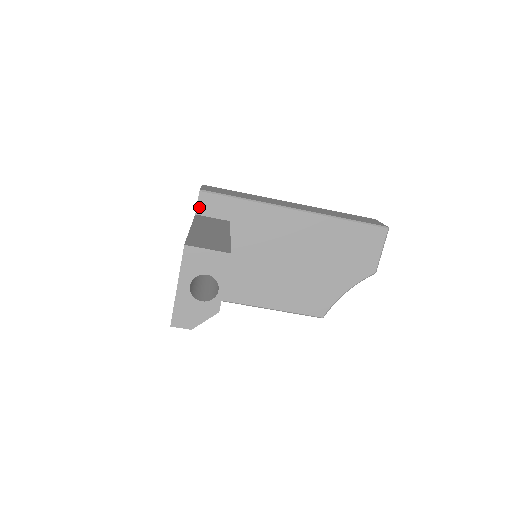
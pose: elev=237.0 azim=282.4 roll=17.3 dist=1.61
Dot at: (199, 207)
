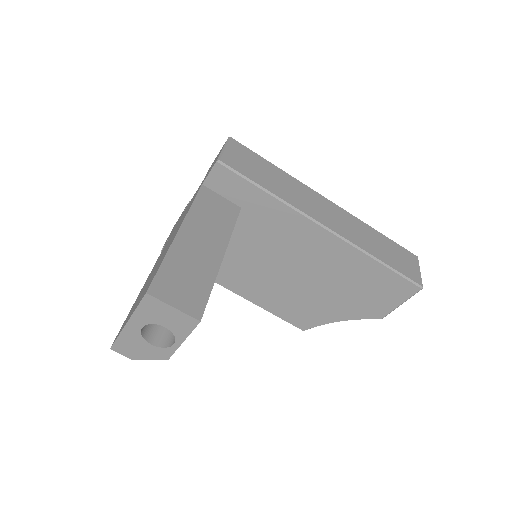
Dot at: (210, 178)
